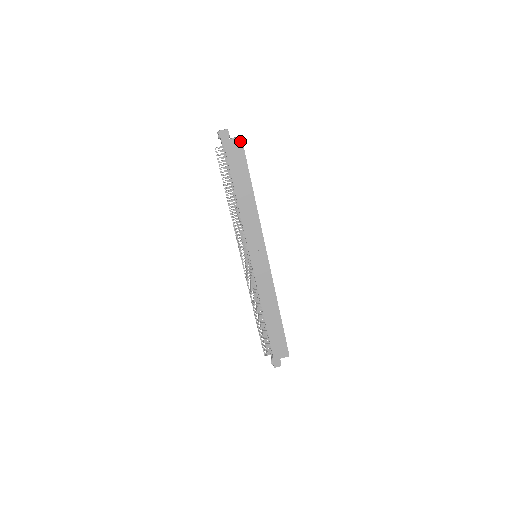
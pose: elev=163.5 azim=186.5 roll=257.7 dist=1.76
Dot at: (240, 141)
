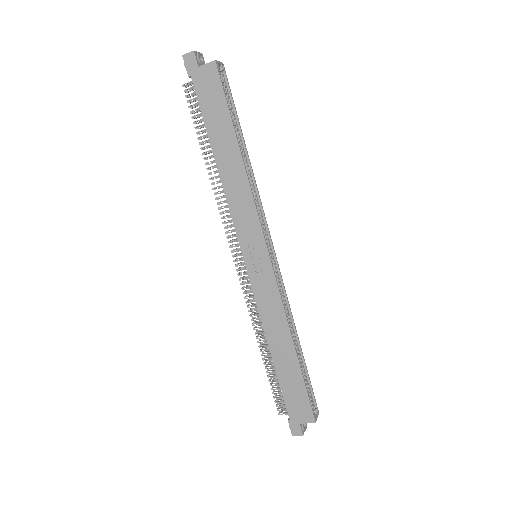
Dot at: (214, 68)
